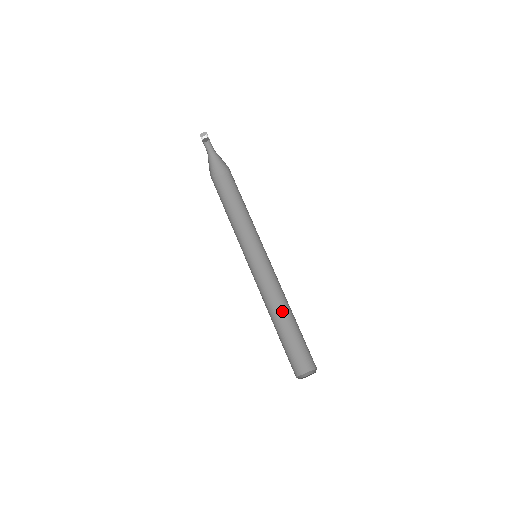
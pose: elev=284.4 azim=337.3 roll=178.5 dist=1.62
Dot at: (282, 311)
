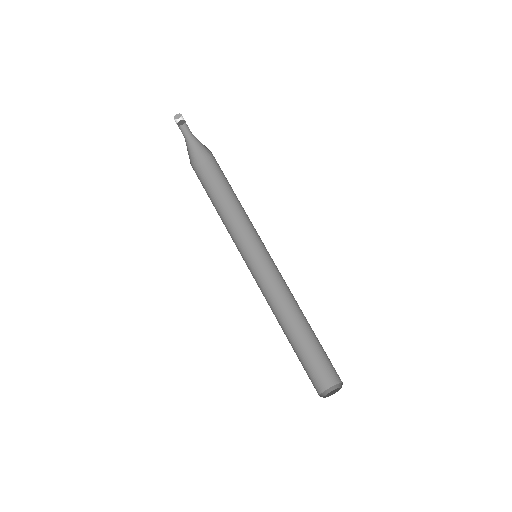
Dot at: (287, 321)
